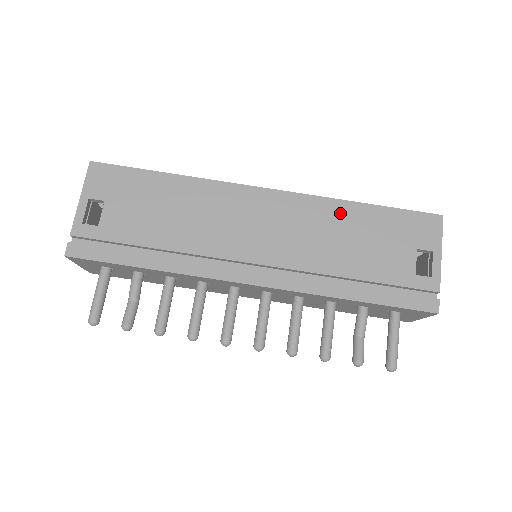
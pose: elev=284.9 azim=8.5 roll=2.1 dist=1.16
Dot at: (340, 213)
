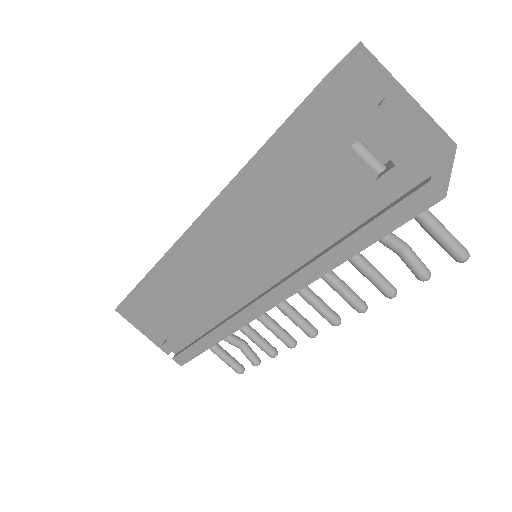
Dot at: (247, 194)
